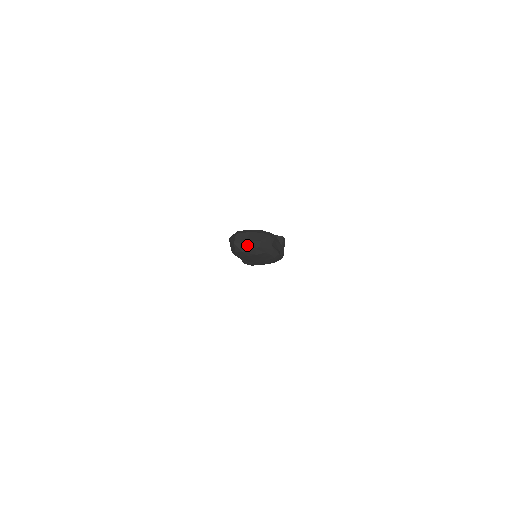
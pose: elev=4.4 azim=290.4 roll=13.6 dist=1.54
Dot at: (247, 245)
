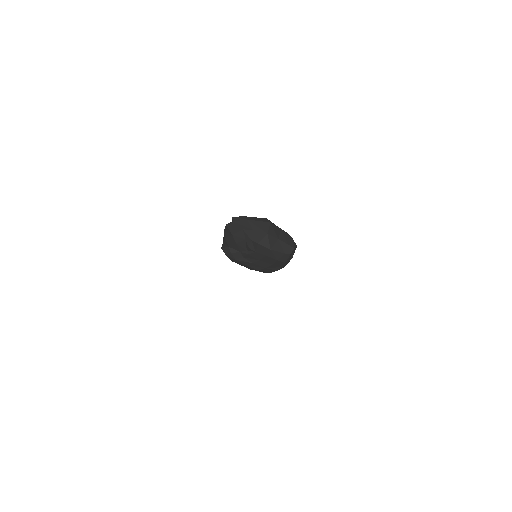
Dot at: (279, 244)
